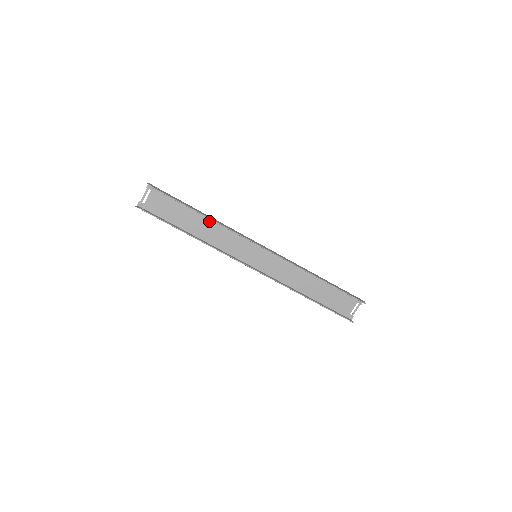
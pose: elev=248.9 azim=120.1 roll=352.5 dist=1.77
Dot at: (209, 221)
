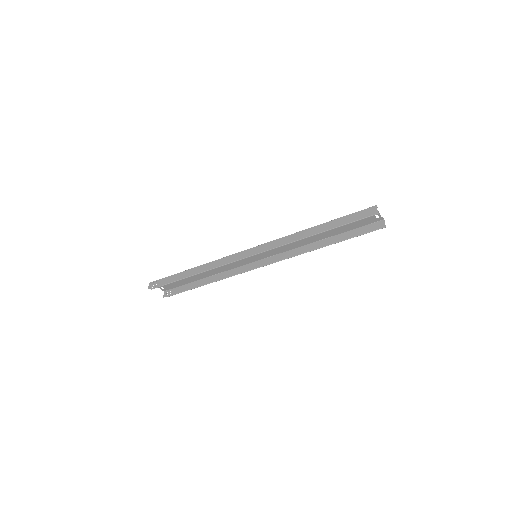
Dot at: occluded
